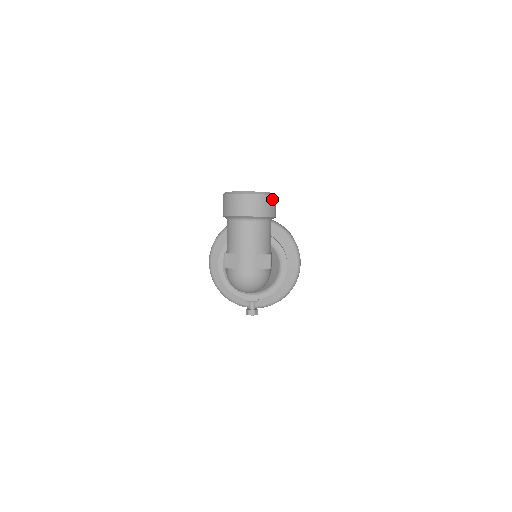
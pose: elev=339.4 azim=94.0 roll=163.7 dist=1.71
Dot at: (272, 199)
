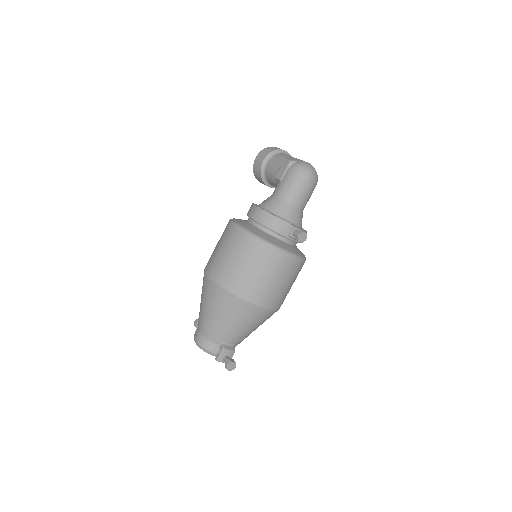
Dot at: occluded
